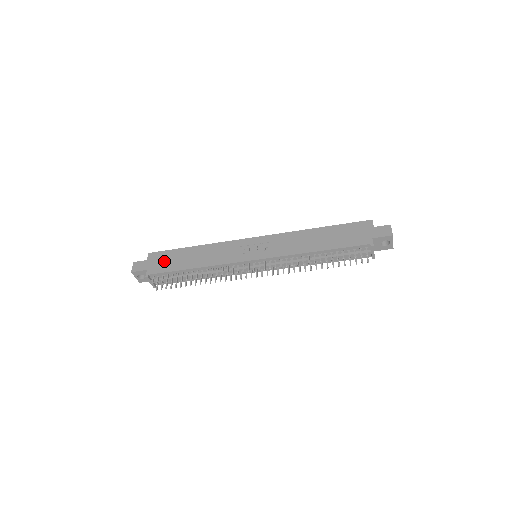
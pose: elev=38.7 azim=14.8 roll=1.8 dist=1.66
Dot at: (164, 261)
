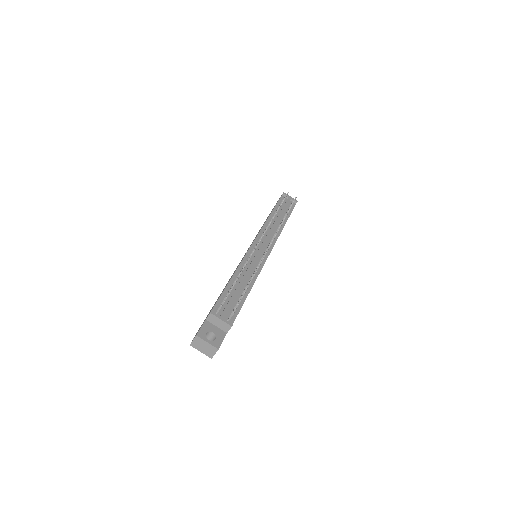
Dot at: occluded
